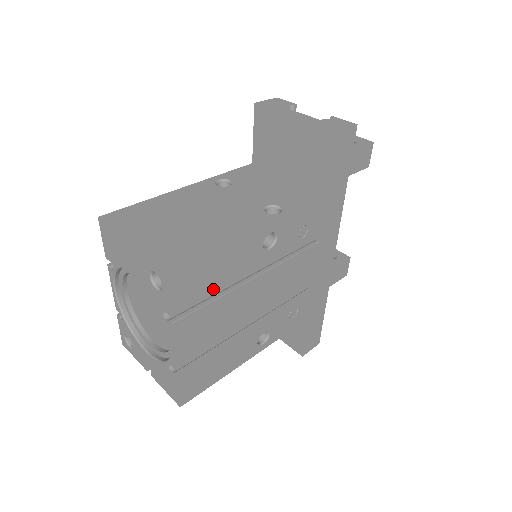
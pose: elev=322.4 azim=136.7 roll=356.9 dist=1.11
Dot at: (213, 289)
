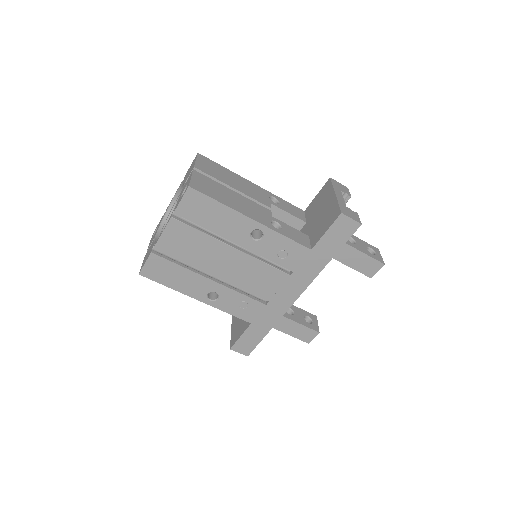
Dot at: (206, 224)
